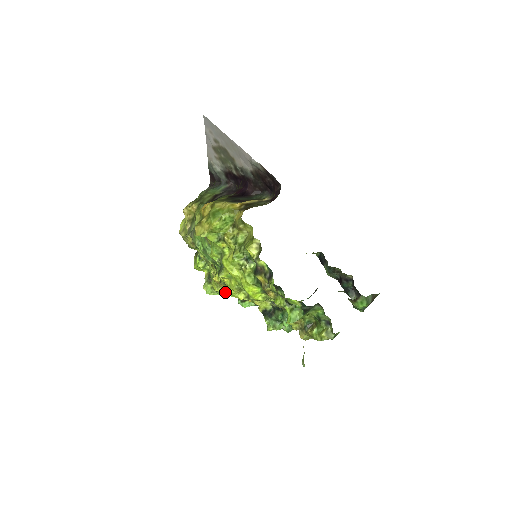
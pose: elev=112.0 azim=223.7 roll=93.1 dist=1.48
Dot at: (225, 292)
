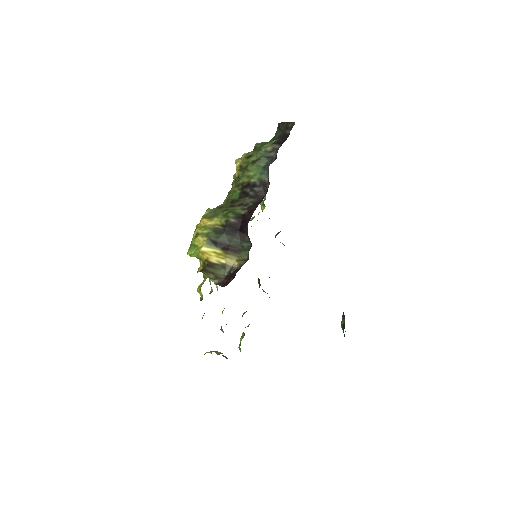
Dot at: occluded
